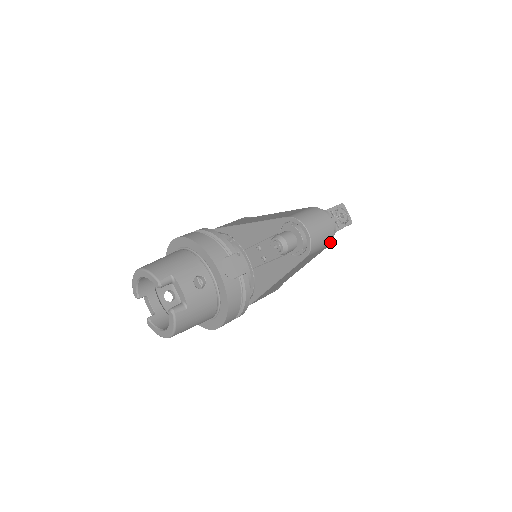
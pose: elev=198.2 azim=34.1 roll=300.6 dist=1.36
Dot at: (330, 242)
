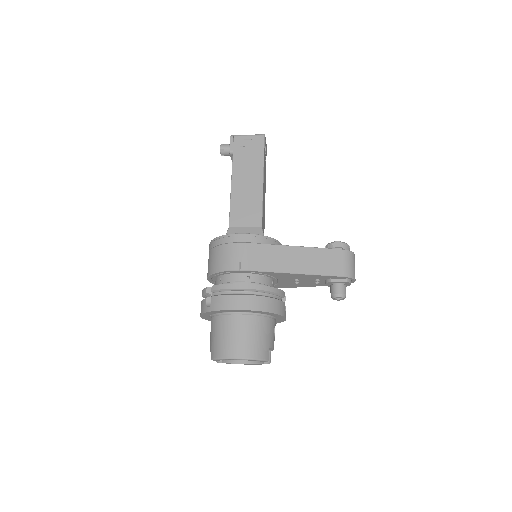
Dot at: occluded
